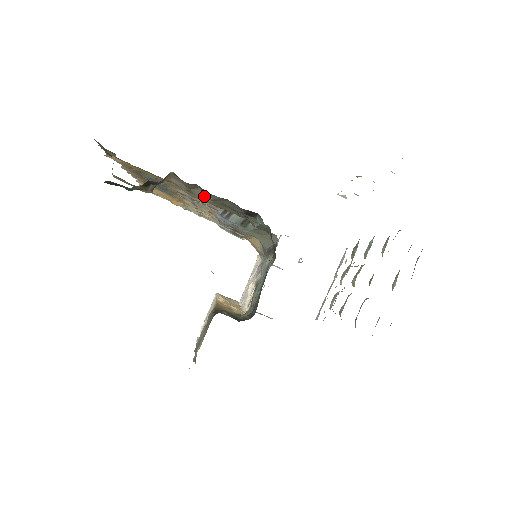
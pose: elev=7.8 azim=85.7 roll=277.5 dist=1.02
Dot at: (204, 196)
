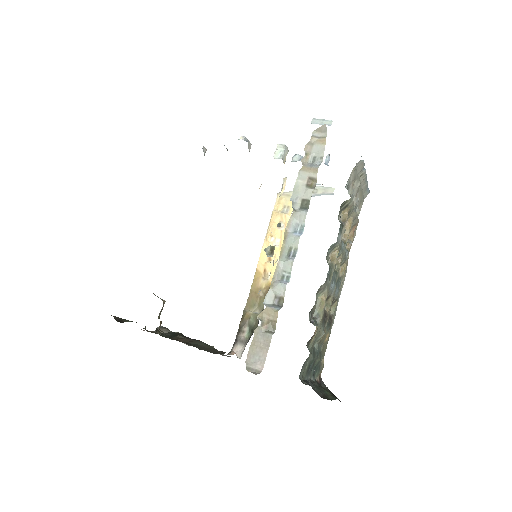
Dot at: occluded
